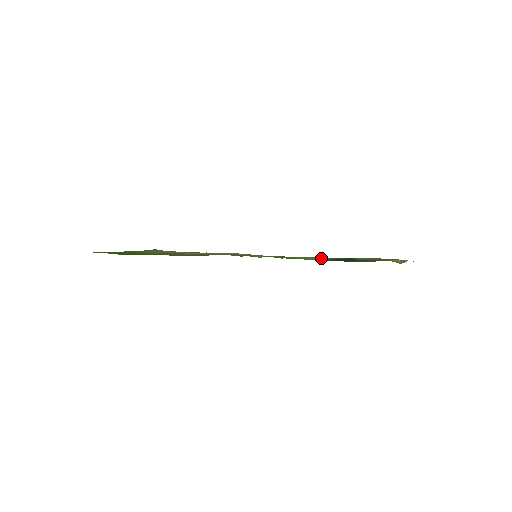
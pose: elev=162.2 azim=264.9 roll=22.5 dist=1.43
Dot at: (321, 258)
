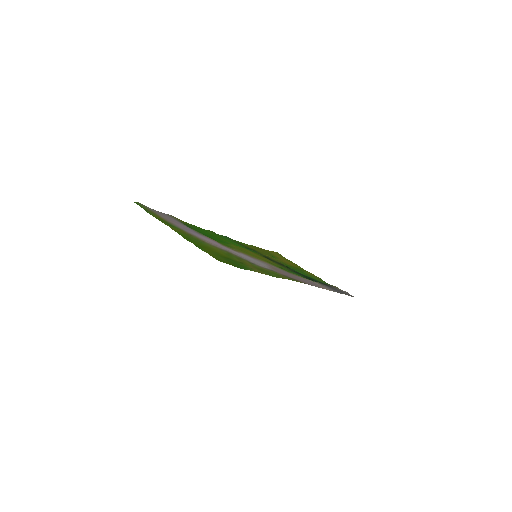
Dot at: (311, 280)
